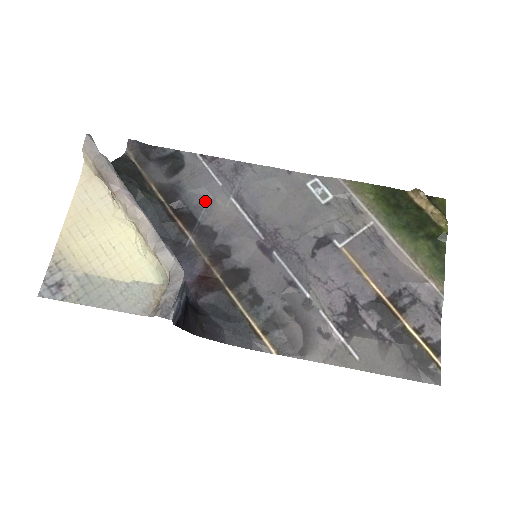
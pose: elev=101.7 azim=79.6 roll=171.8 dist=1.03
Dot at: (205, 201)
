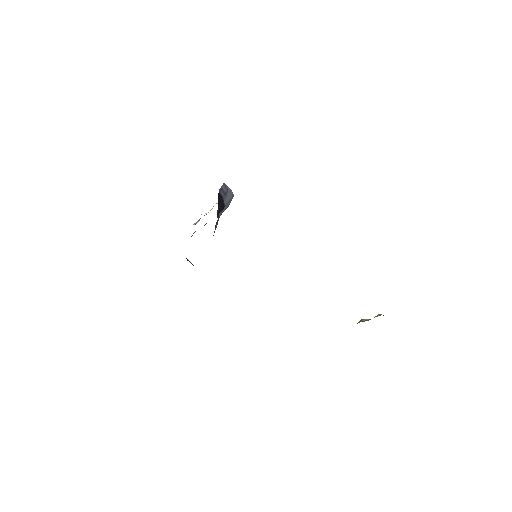
Dot at: occluded
